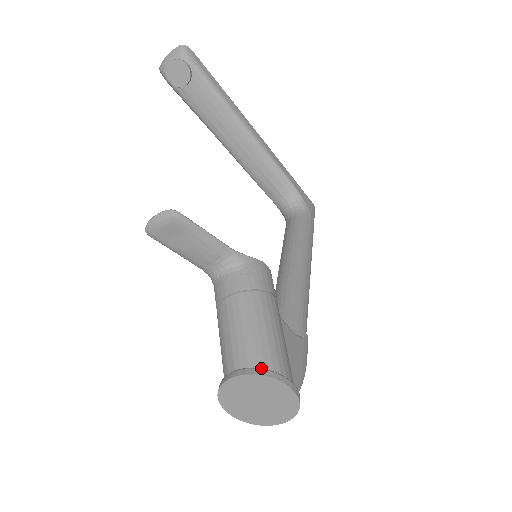
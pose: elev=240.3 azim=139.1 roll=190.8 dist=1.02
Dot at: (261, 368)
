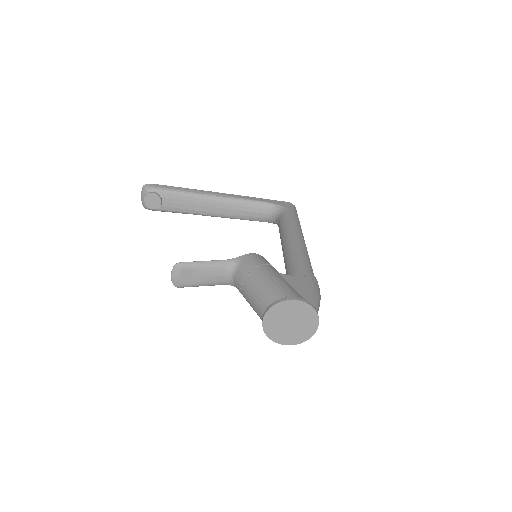
Dot at: (272, 303)
